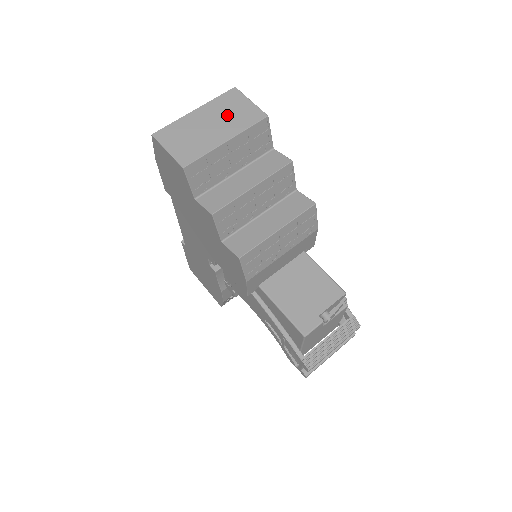
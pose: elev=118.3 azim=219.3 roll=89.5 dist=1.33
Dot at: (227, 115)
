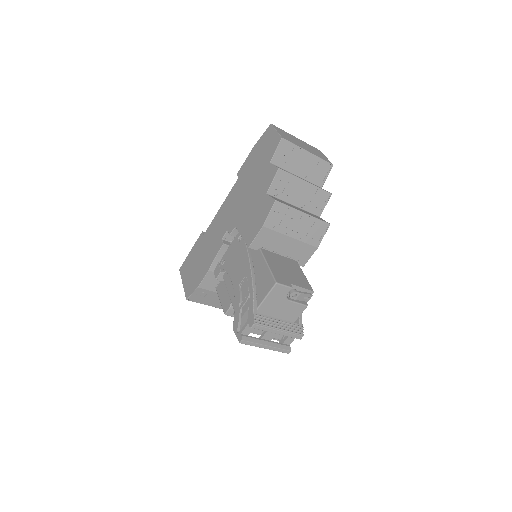
Dot at: (312, 150)
